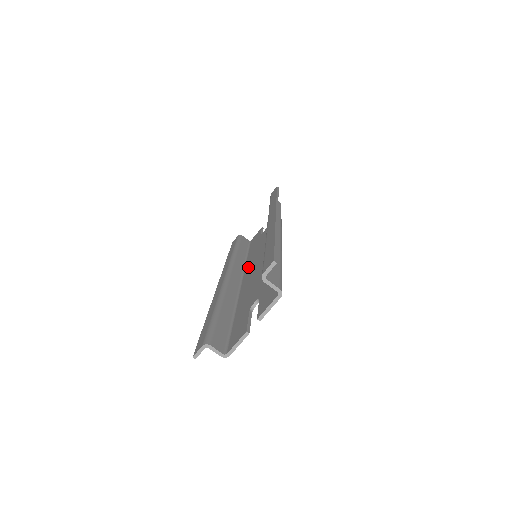
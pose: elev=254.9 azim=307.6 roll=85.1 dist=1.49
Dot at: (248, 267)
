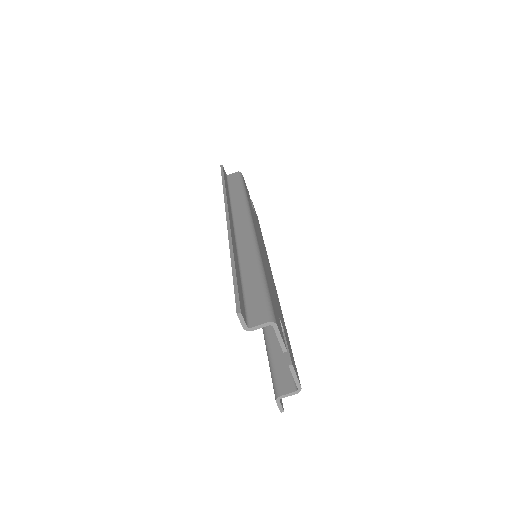
Dot at: occluded
